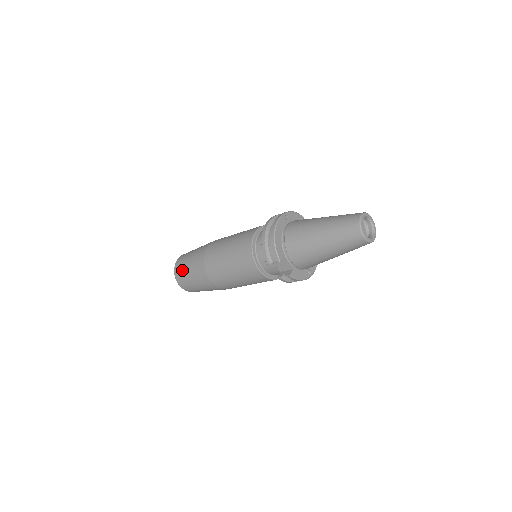
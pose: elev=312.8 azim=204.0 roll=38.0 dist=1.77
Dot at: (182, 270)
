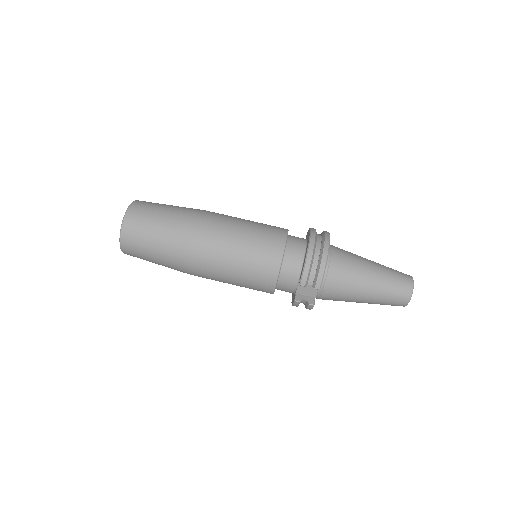
Dot at: (143, 227)
